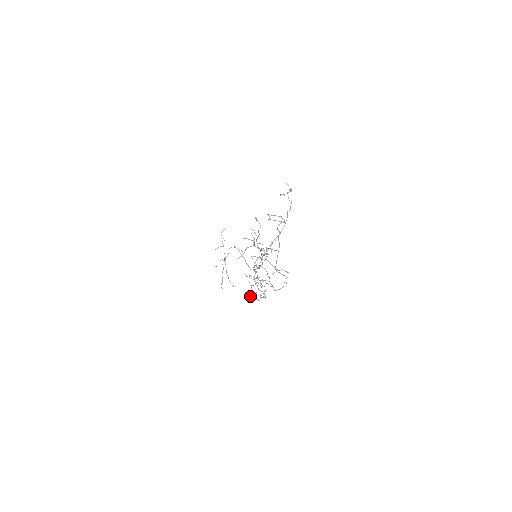
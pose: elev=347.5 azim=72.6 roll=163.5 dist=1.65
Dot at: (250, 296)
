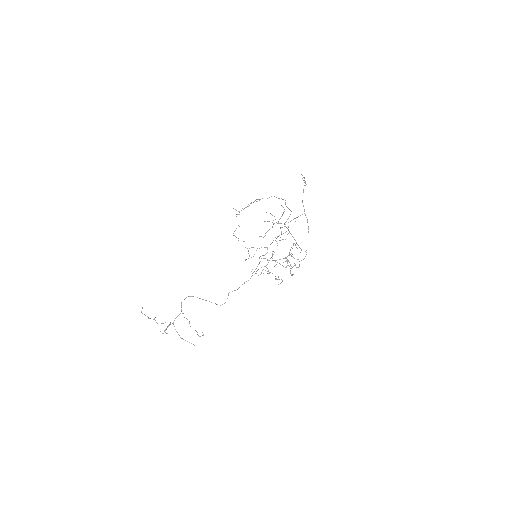
Dot at: (281, 279)
